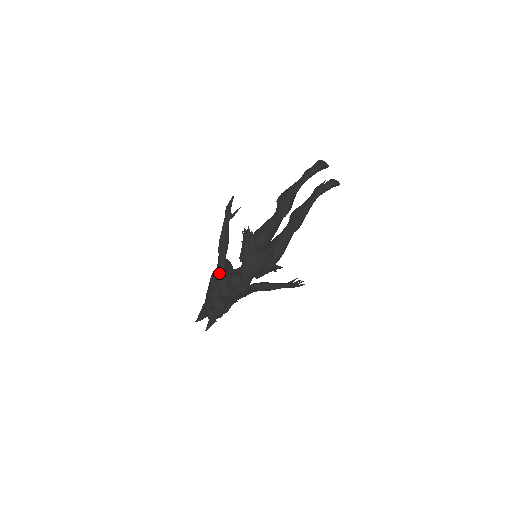
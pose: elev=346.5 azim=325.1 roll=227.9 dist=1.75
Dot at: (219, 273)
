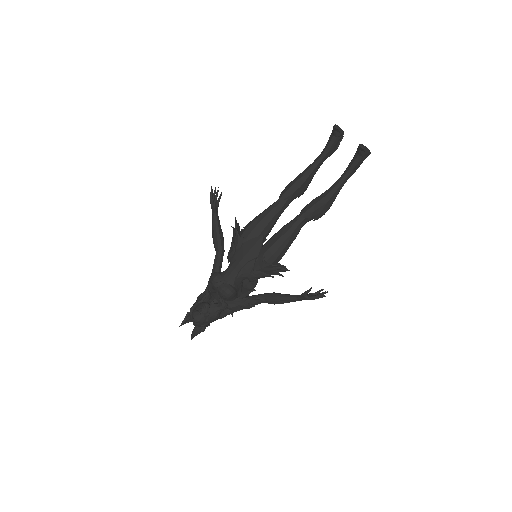
Dot at: occluded
